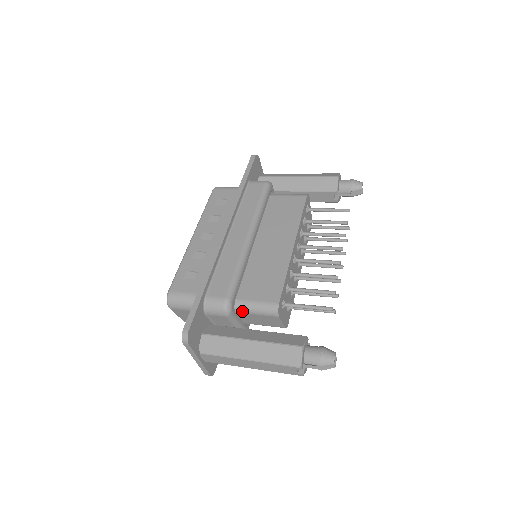
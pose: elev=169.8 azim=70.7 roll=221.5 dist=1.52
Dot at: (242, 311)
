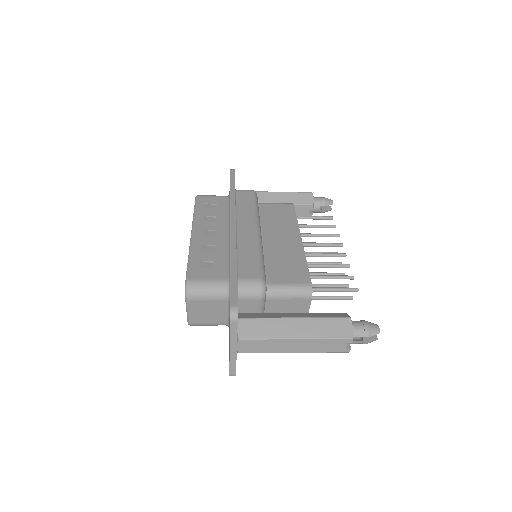
Dot at: (272, 296)
